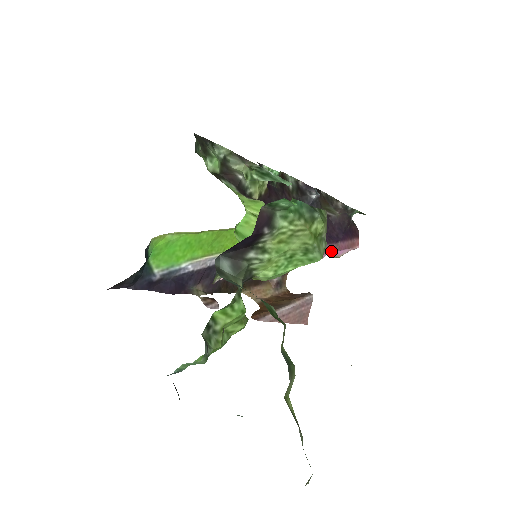
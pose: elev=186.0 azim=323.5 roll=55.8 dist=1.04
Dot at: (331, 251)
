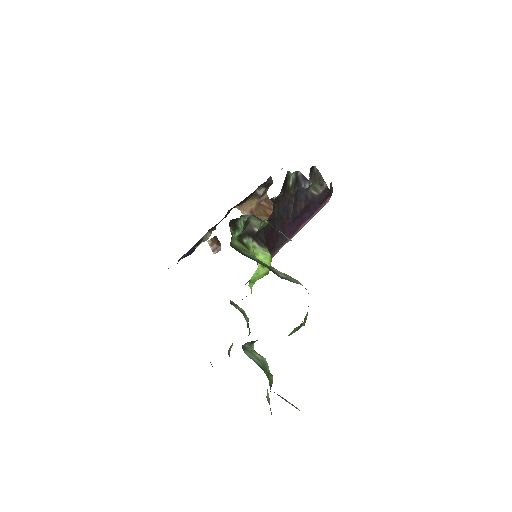
Dot at: (307, 222)
